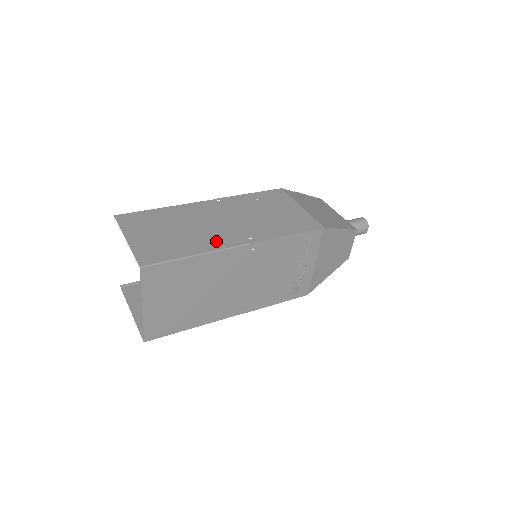
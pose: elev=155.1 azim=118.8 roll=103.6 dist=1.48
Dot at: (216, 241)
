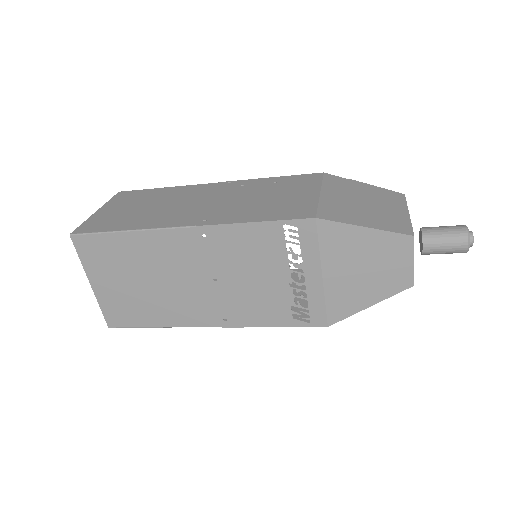
Dot at: (165, 220)
